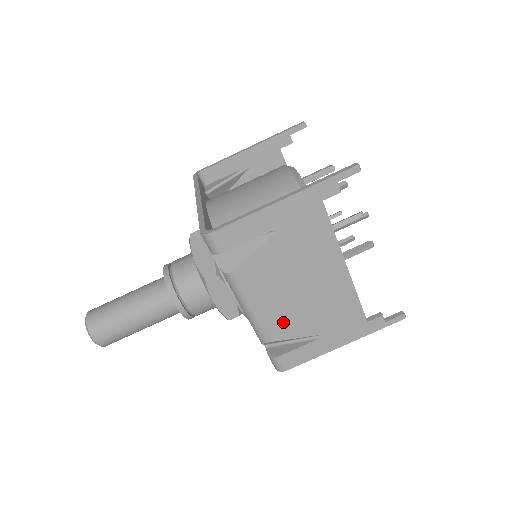
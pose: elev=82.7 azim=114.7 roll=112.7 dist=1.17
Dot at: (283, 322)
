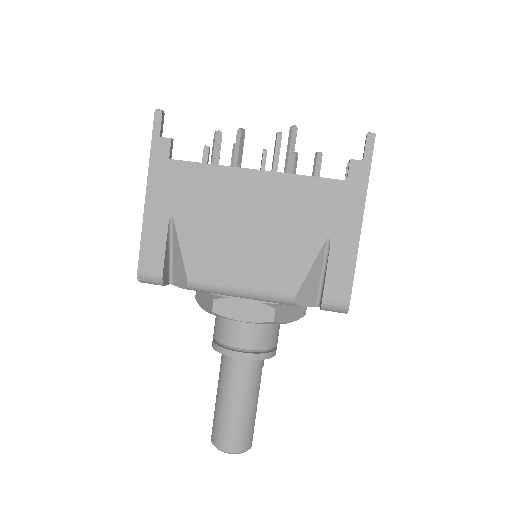
Dot at: (279, 269)
